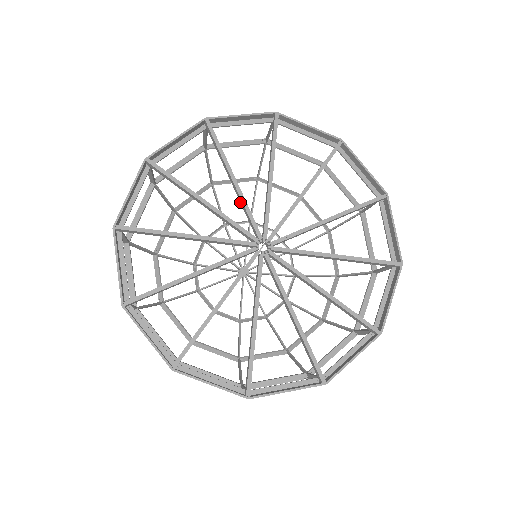
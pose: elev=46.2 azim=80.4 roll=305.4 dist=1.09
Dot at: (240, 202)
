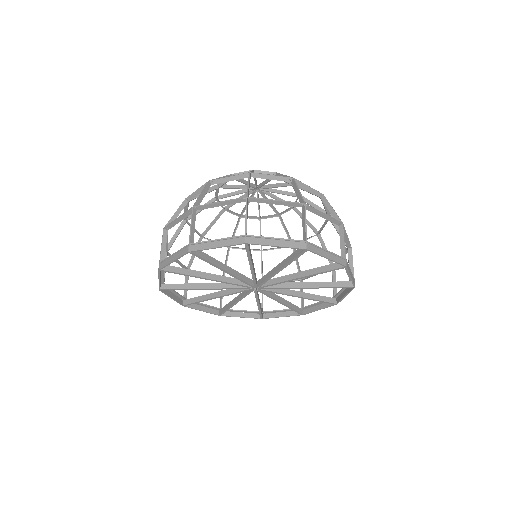
Dot at: (234, 272)
